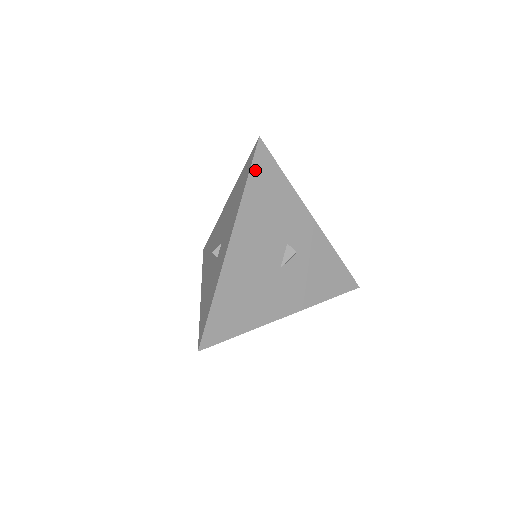
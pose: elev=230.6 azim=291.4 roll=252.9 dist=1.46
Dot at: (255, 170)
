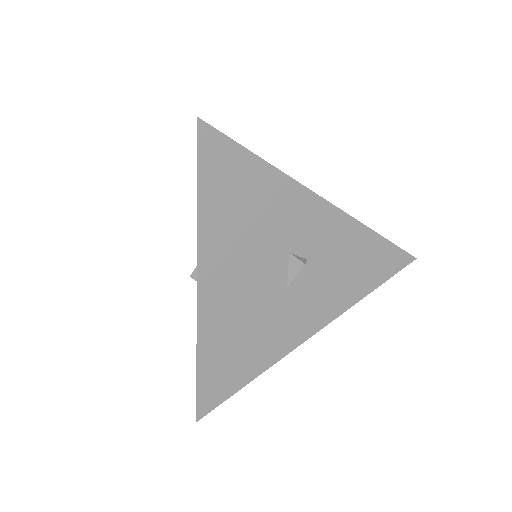
Dot at: (206, 174)
